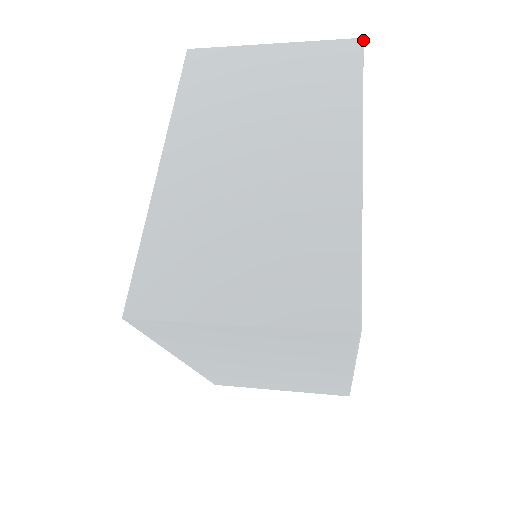
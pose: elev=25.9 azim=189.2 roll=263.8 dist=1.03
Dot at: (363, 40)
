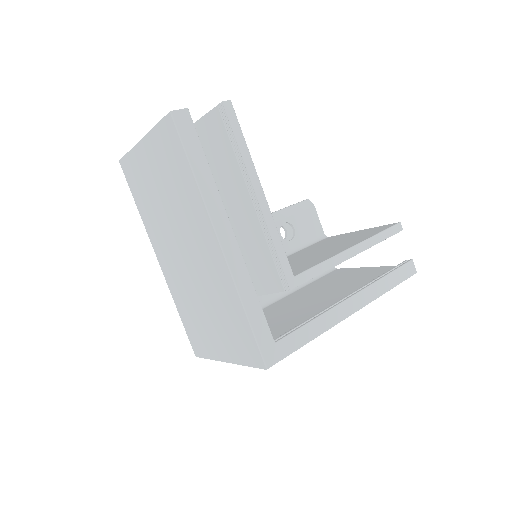
Dot at: (171, 114)
